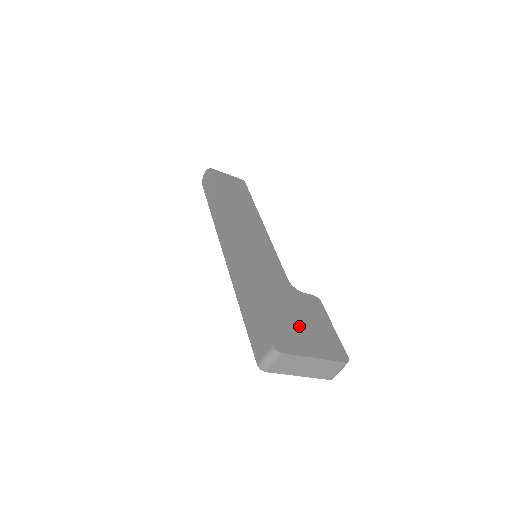
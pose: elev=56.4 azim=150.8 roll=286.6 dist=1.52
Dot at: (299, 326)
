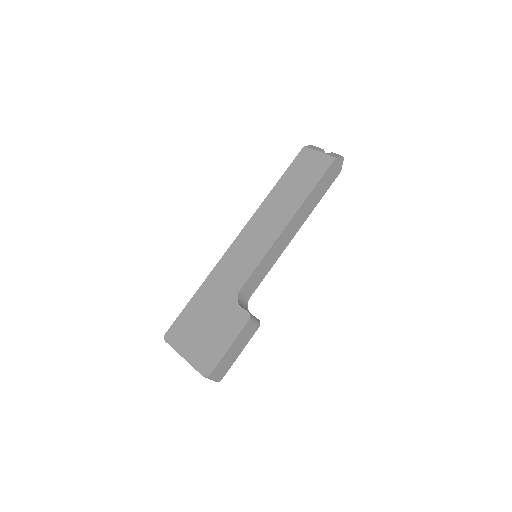
Dot at: (200, 331)
